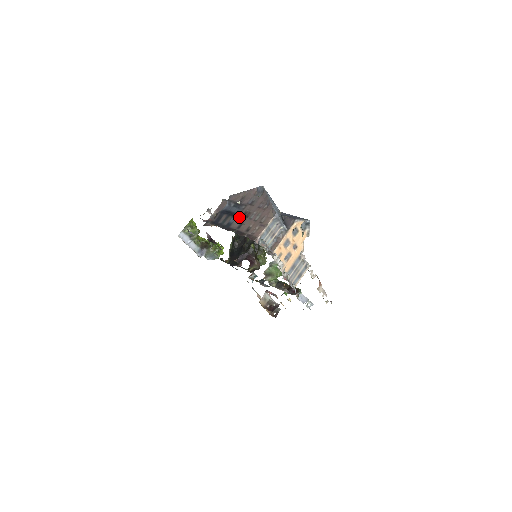
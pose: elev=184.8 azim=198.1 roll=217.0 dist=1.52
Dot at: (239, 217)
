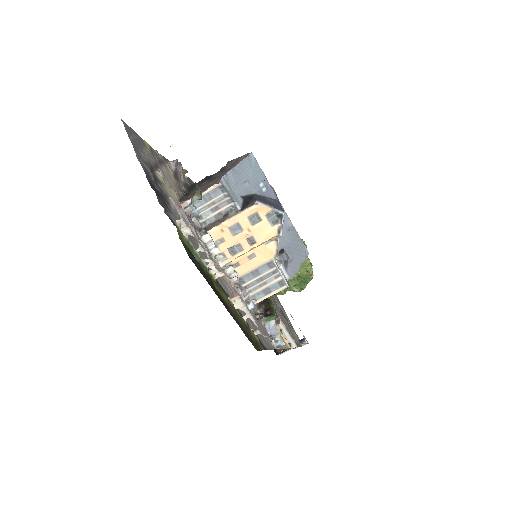
Dot at: (206, 181)
